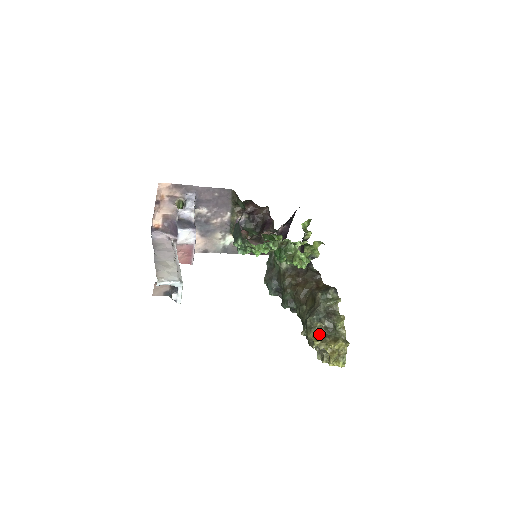
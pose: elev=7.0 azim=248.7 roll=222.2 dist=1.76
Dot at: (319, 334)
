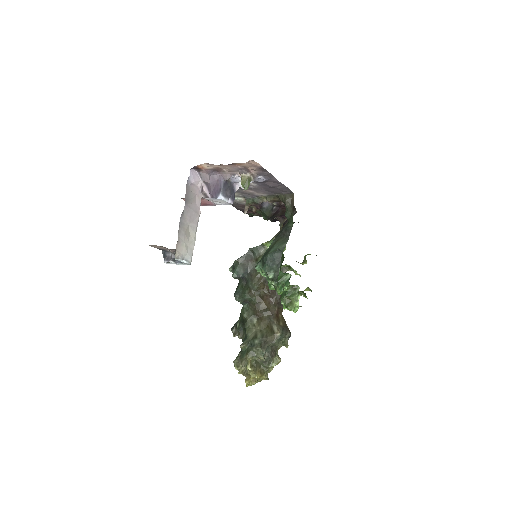
Dot at: (255, 360)
